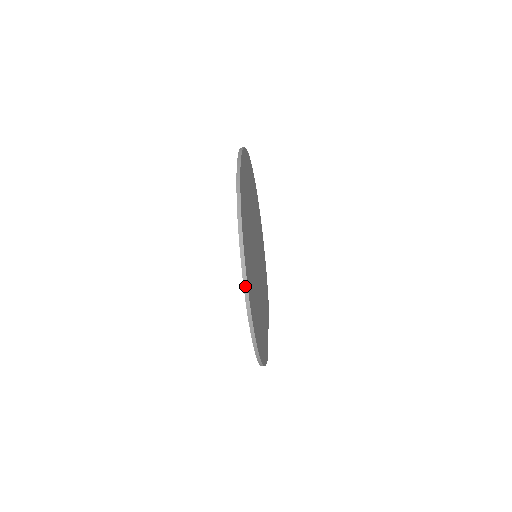
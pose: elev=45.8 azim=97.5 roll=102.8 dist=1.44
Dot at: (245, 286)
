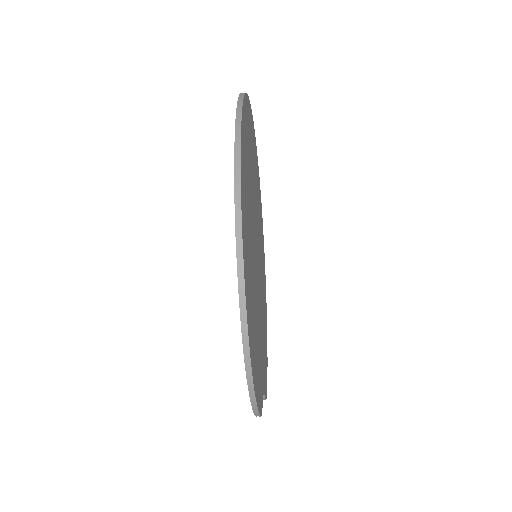
Dot at: (237, 182)
